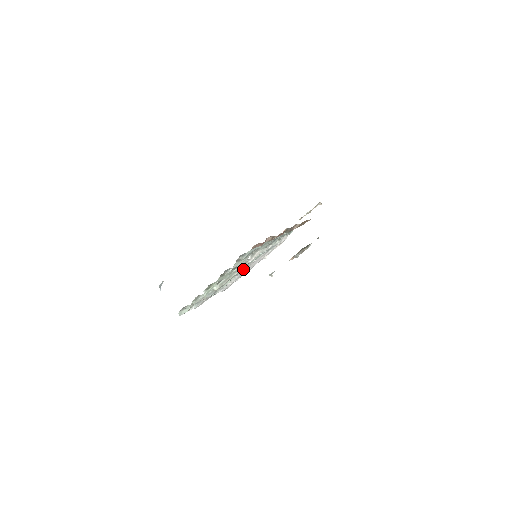
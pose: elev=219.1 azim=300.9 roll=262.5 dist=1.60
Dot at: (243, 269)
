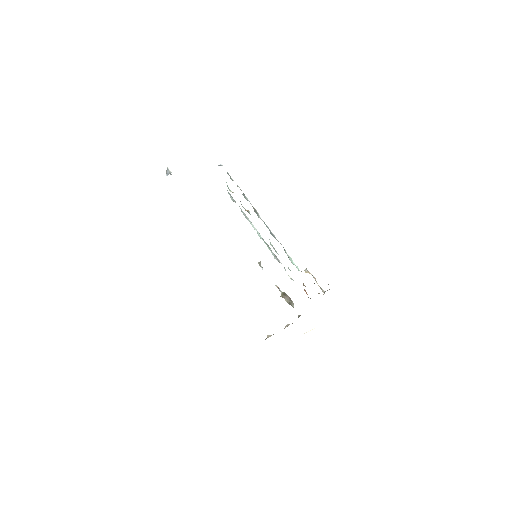
Dot at: occluded
